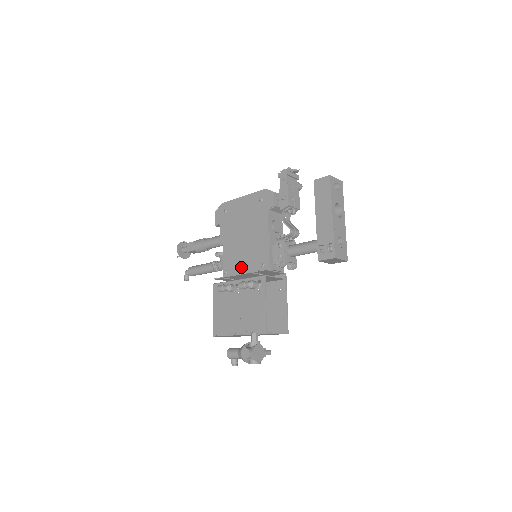
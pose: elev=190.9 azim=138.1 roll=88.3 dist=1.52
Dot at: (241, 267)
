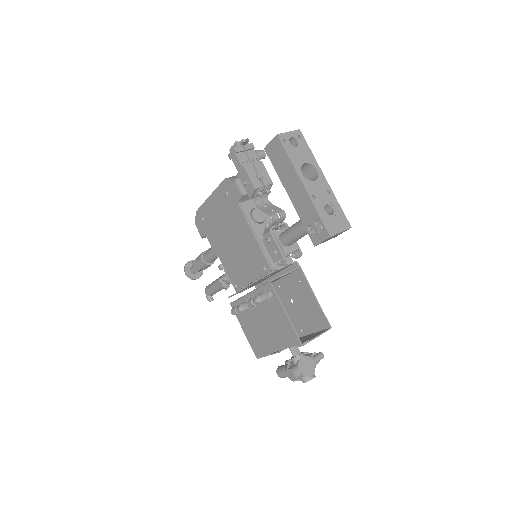
Dot at: (246, 277)
